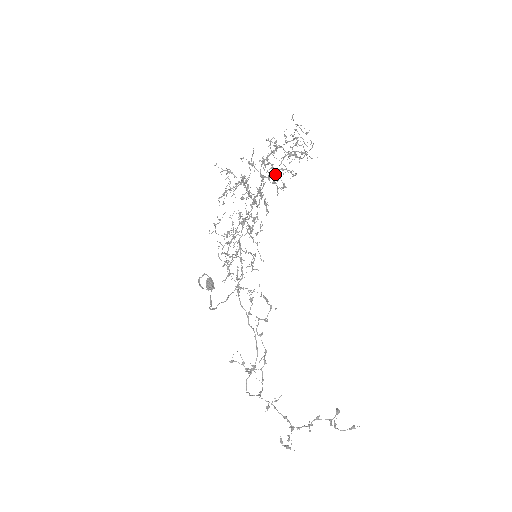
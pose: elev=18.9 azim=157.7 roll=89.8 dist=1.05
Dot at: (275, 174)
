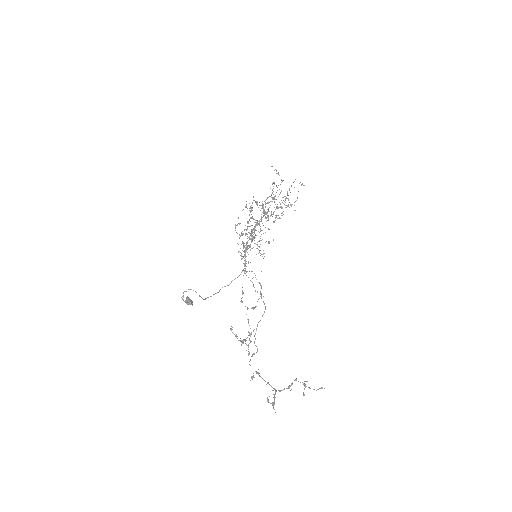
Dot at: occluded
